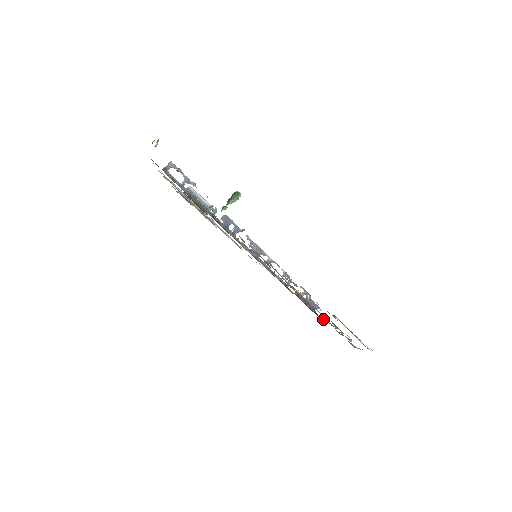
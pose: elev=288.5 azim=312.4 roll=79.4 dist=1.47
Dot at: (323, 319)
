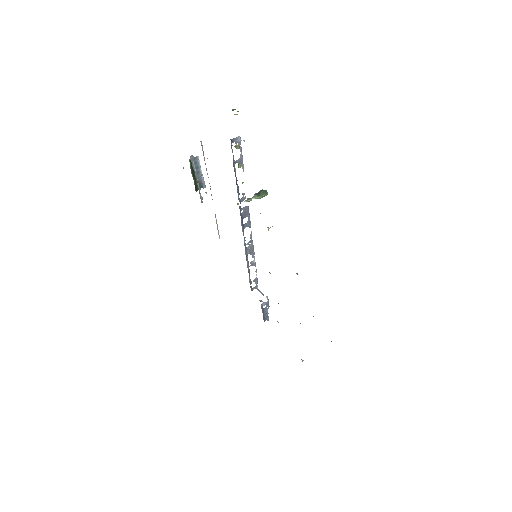
Dot at: occluded
